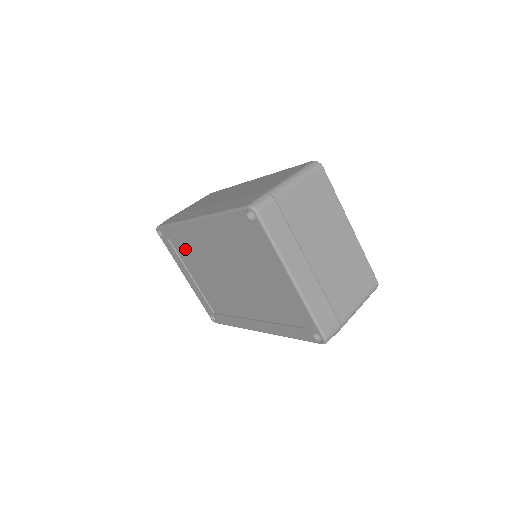
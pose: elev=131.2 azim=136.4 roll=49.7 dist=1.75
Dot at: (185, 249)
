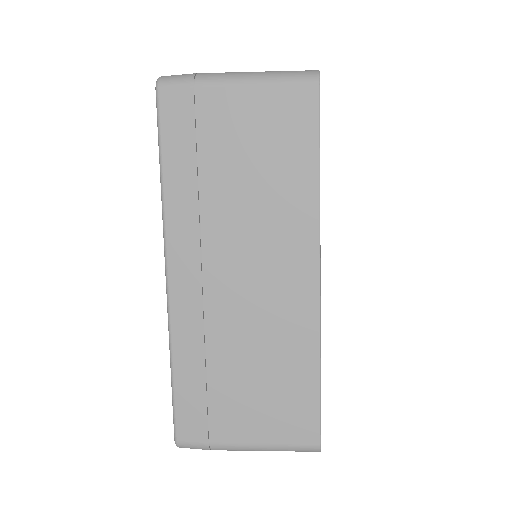
Dot at: occluded
